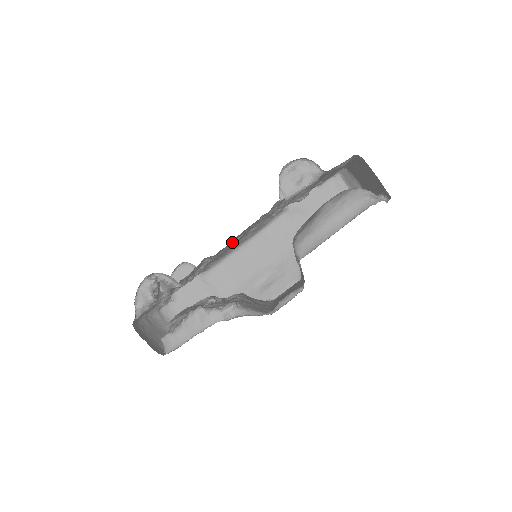
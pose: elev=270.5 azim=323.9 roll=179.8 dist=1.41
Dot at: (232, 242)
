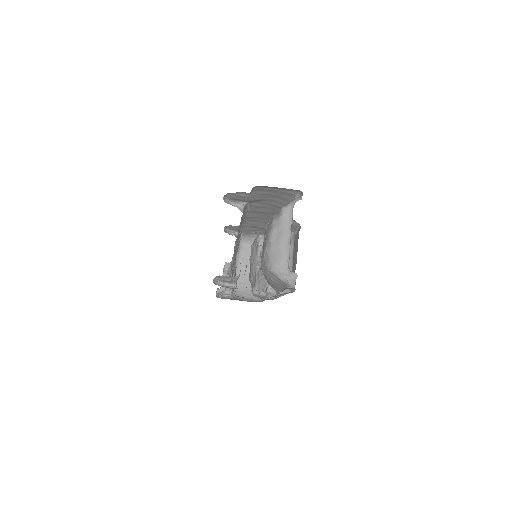
Dot at: occluded
